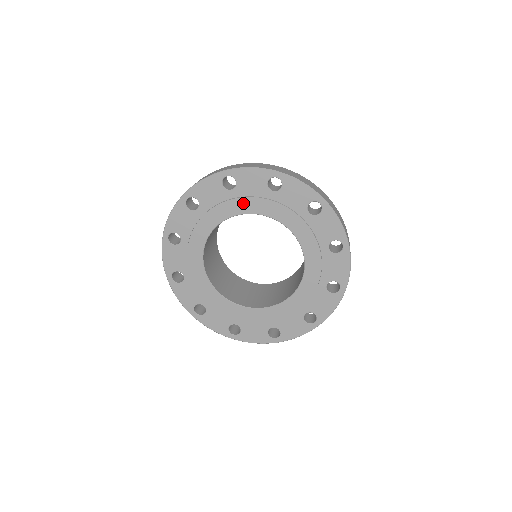
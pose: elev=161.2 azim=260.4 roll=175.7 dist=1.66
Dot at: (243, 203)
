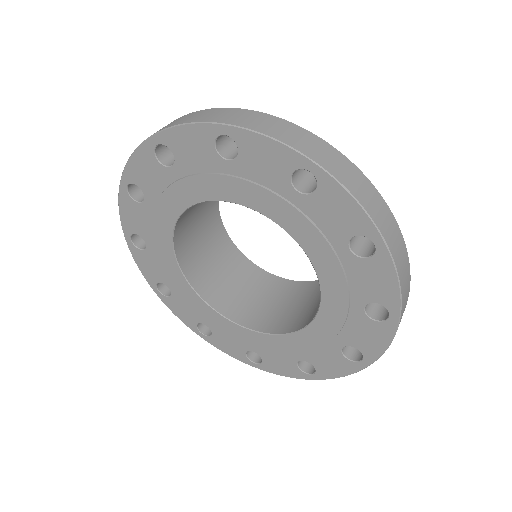
Dot at: (243, 189)
